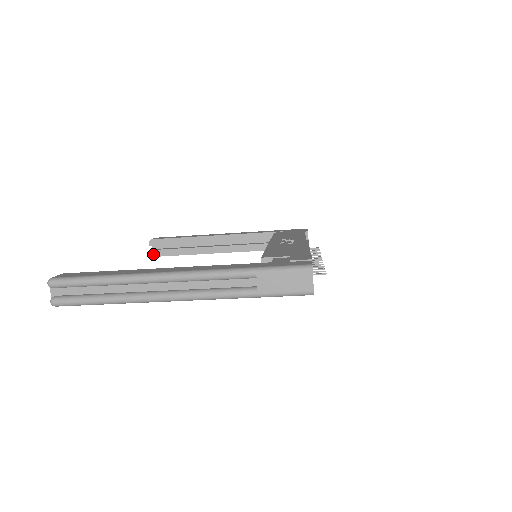
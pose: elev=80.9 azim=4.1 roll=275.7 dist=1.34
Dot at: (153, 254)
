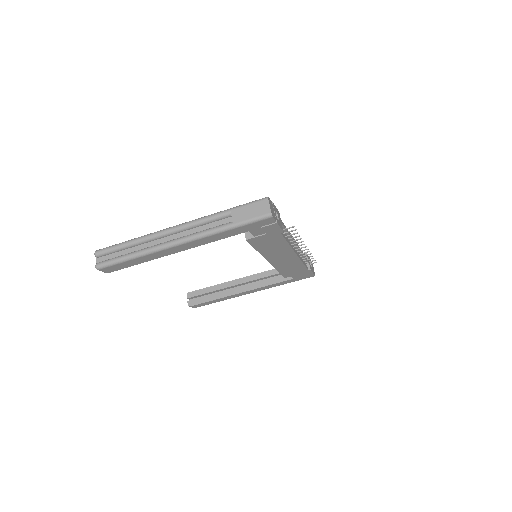
Dot at: (190, 304)
